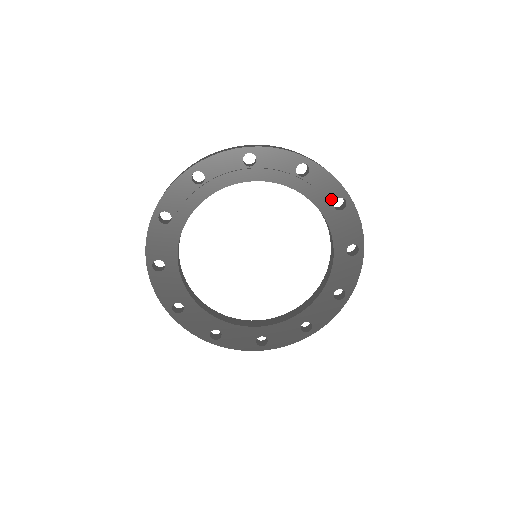
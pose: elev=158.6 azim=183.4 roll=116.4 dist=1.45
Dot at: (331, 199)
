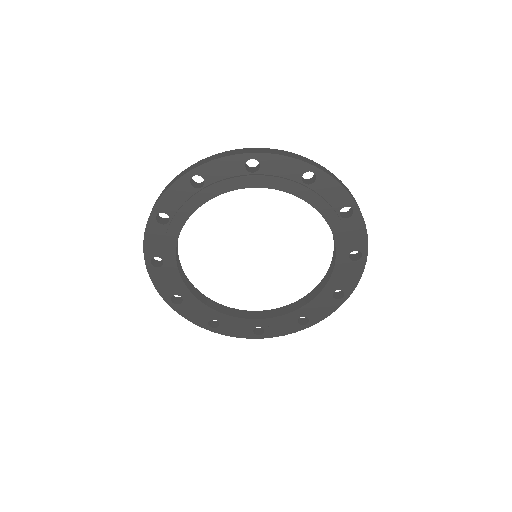
Dot at: (351, 248)
